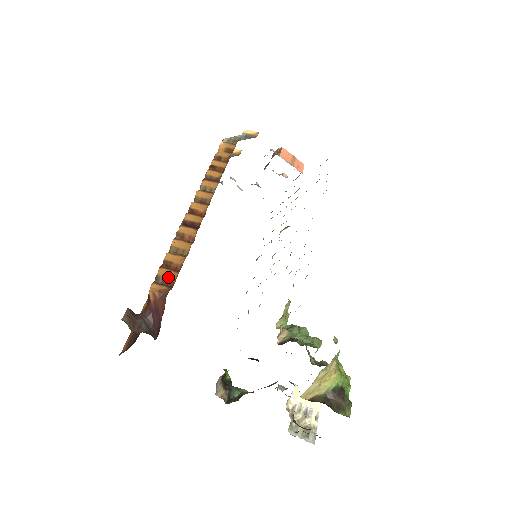
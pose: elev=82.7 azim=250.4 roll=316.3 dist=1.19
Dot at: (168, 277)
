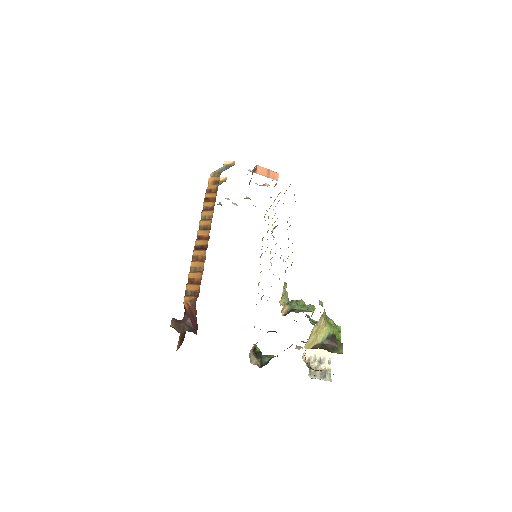
Dot at: (194, 290)
